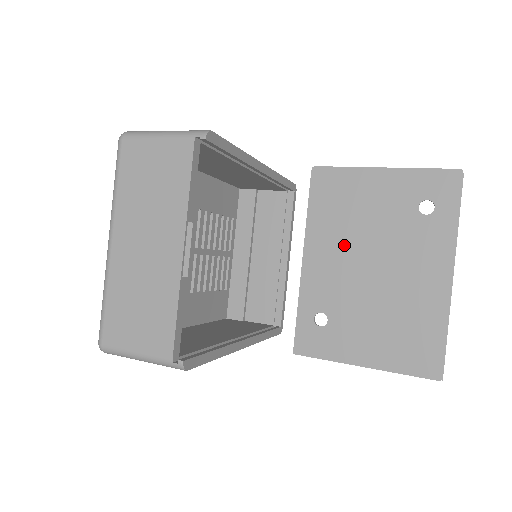
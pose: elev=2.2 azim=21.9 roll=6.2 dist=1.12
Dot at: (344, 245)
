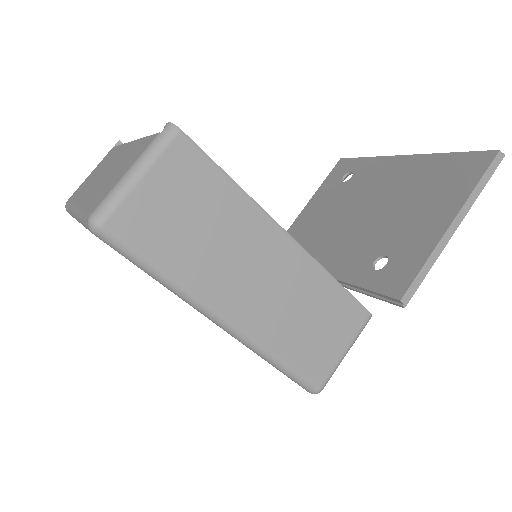
Dot at: (332, 235)
